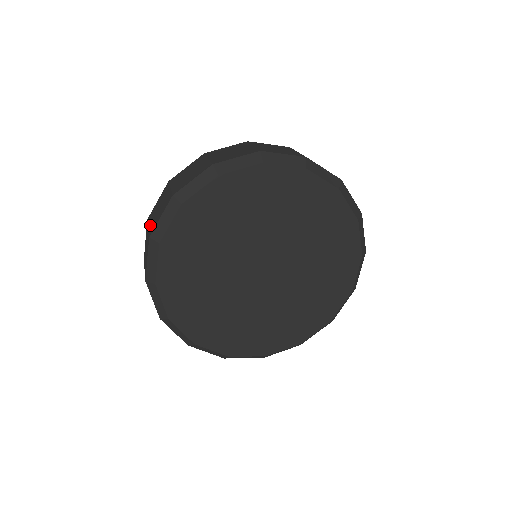
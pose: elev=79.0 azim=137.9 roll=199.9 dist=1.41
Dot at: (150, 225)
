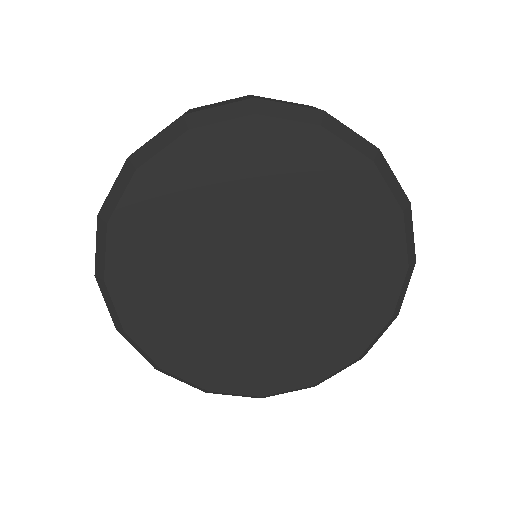
Dot at: occluded
